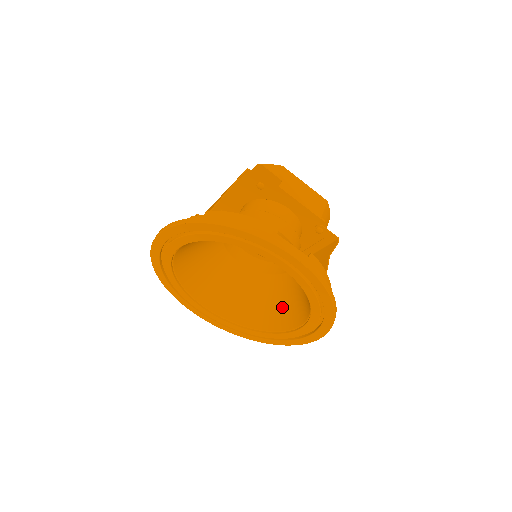
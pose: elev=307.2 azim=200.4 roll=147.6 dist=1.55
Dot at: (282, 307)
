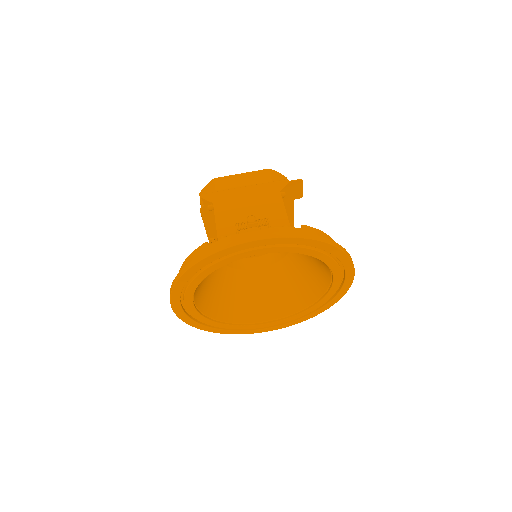
Dot at: (249, 301)
